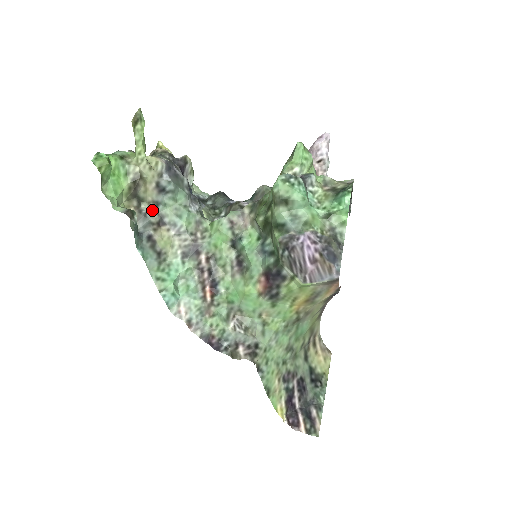
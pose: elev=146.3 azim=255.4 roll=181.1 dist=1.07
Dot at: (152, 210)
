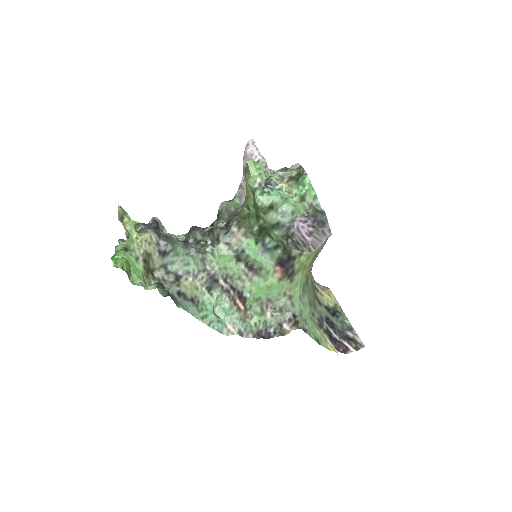
Dot at: (165, 273)
